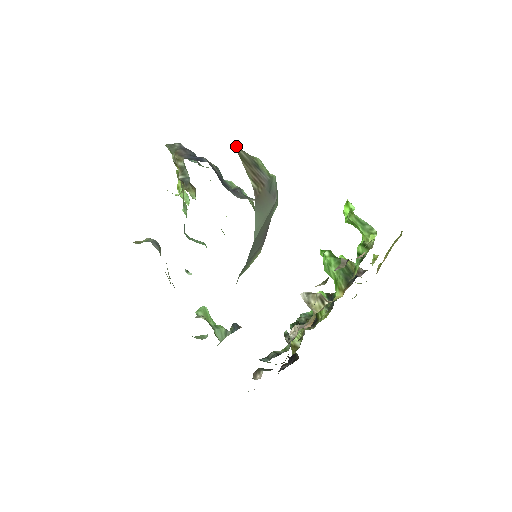
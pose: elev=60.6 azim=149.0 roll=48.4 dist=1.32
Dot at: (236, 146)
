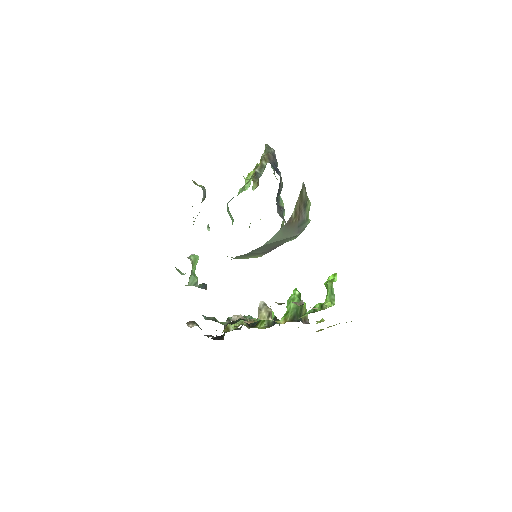
Dot at: occluded
